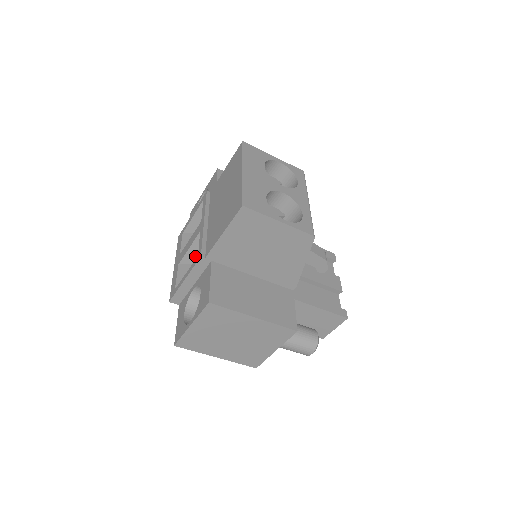
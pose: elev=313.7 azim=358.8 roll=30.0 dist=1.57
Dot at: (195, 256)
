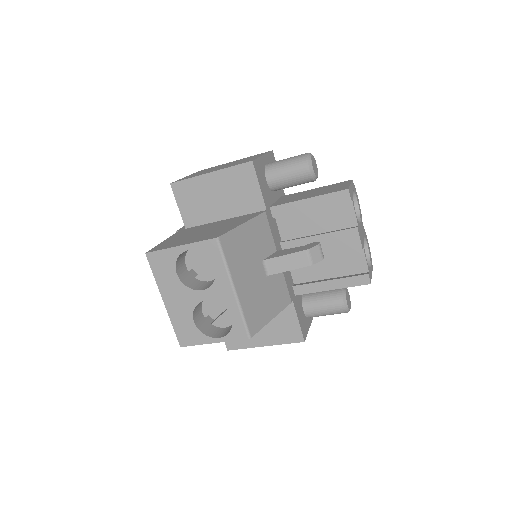
Dot at: occluded
